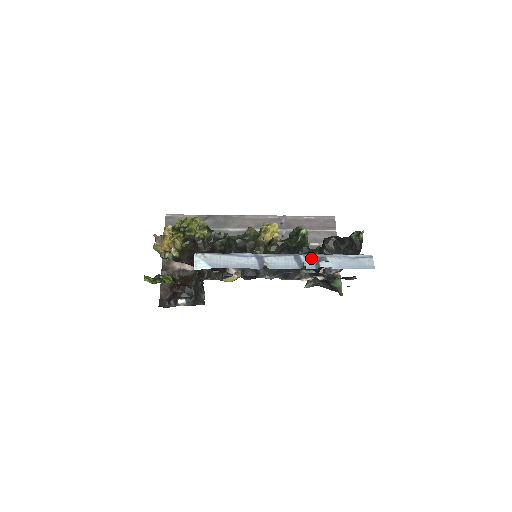
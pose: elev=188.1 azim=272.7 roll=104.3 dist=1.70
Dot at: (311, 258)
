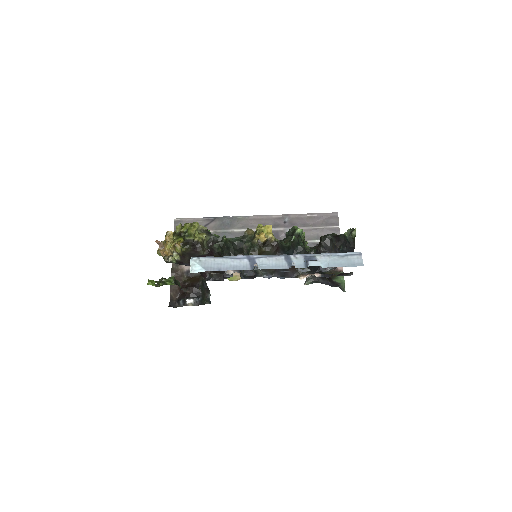
Dot at: (301, 258)
